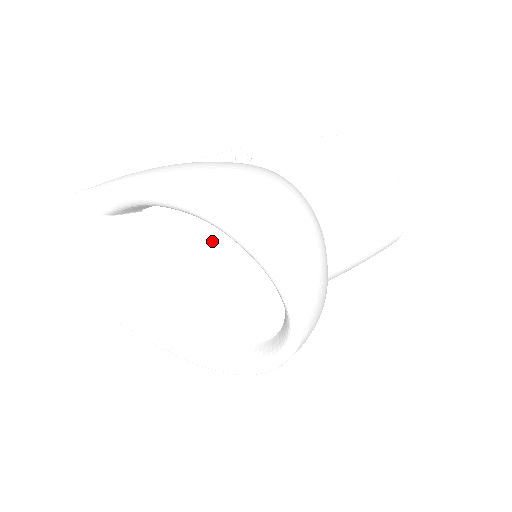
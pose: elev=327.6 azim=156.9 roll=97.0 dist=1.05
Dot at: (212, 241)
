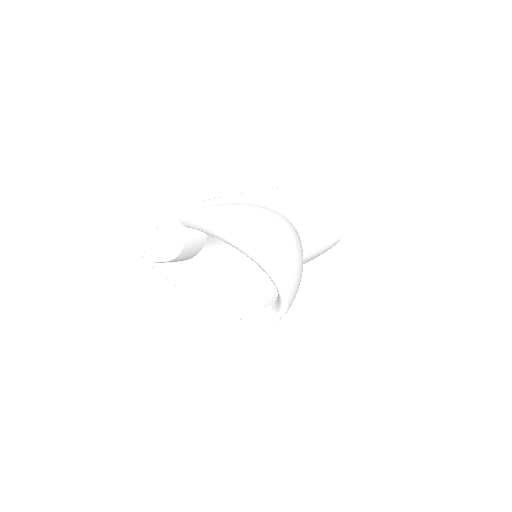
Dot at: occluded
